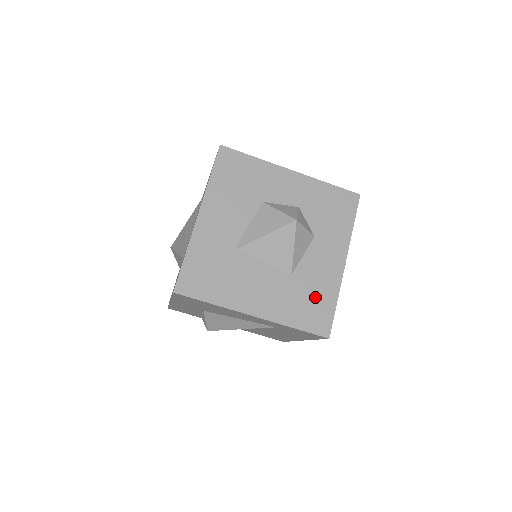
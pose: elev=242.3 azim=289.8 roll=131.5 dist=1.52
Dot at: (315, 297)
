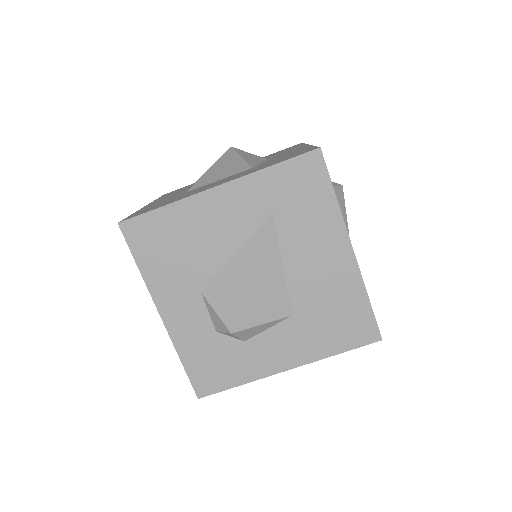
Dot at: occluded
